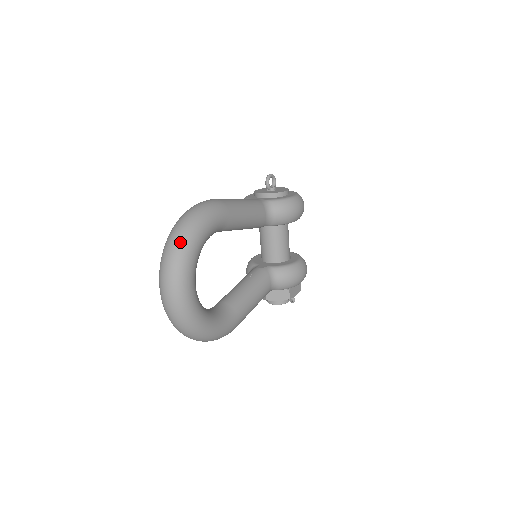
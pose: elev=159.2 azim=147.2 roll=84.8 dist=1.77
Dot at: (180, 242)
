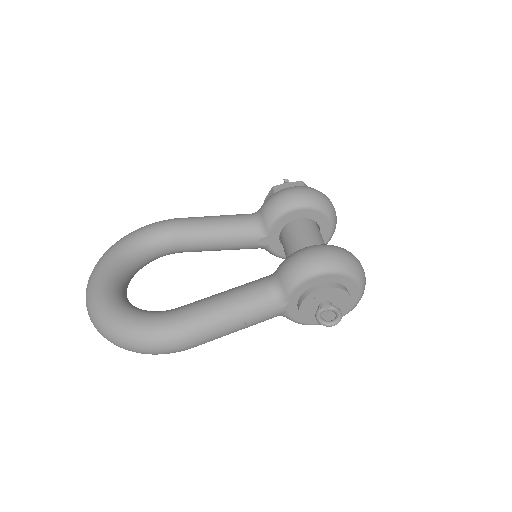
Dot at: occluded
